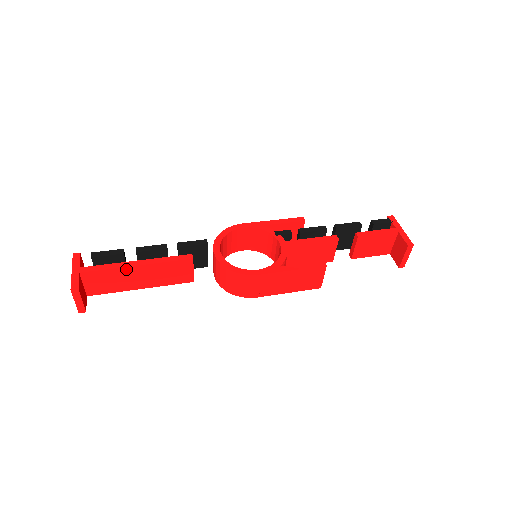
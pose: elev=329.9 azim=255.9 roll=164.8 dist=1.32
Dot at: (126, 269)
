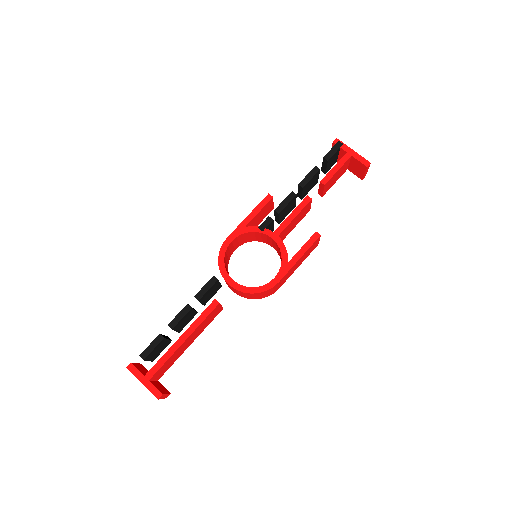
Dot at: (178, 349)
